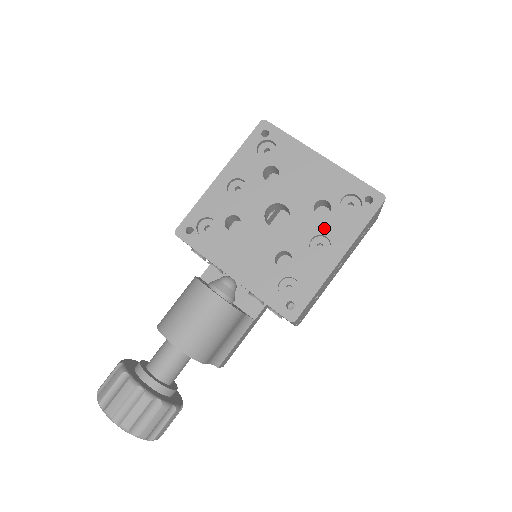
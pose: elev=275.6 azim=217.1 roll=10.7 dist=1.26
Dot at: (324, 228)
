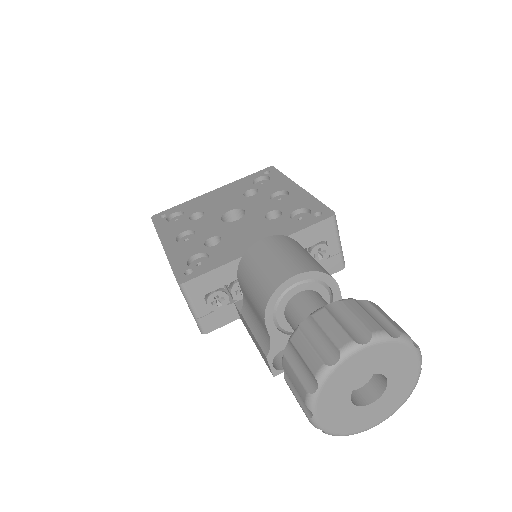
Dot at: (267, 193)
